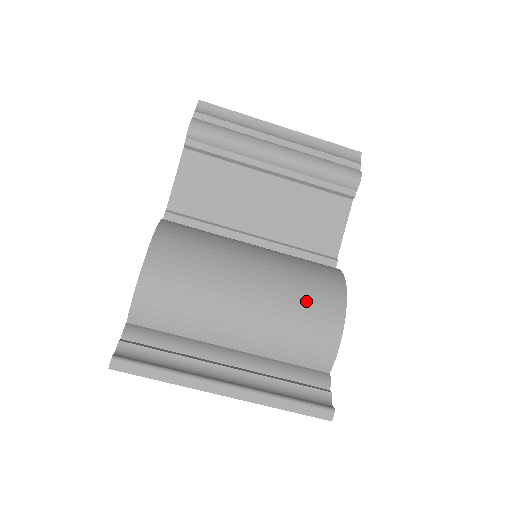
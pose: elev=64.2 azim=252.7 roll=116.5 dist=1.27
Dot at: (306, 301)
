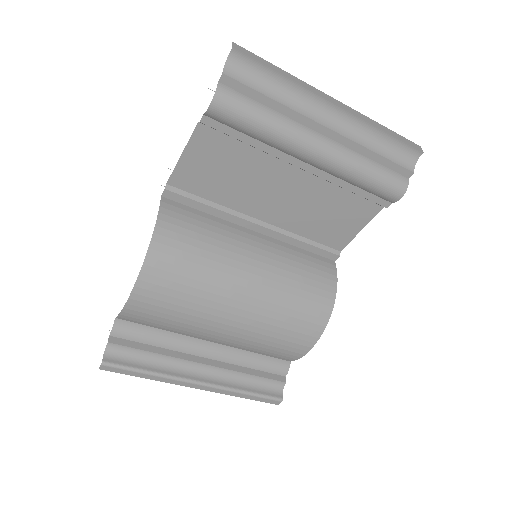
Dot at: (289, 323)
